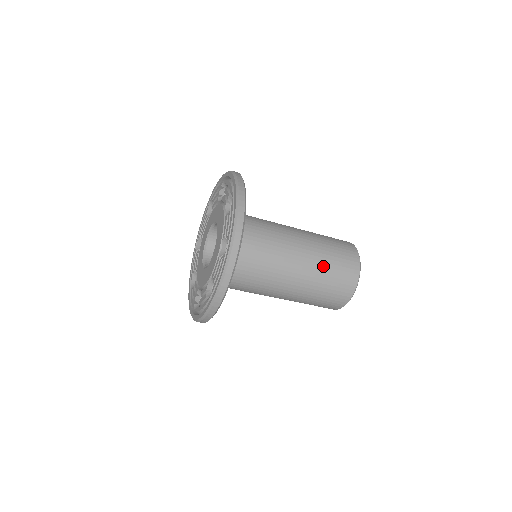
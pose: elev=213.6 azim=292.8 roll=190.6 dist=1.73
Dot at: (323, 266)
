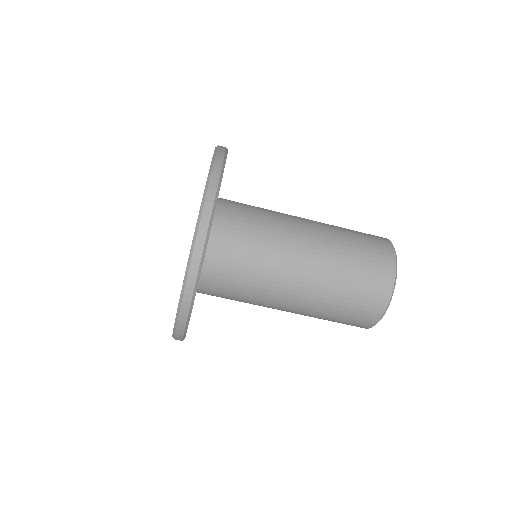
Dot at: (341, 231)
